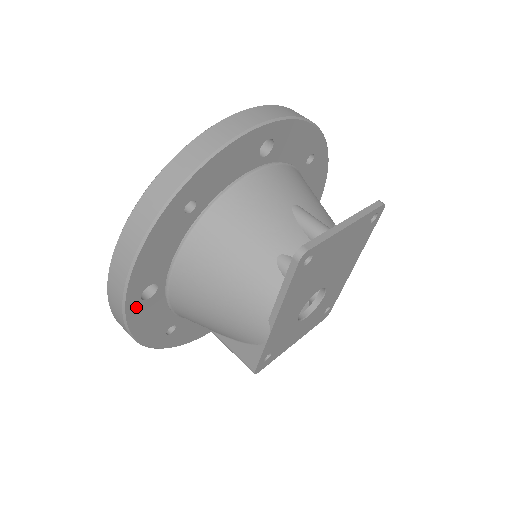
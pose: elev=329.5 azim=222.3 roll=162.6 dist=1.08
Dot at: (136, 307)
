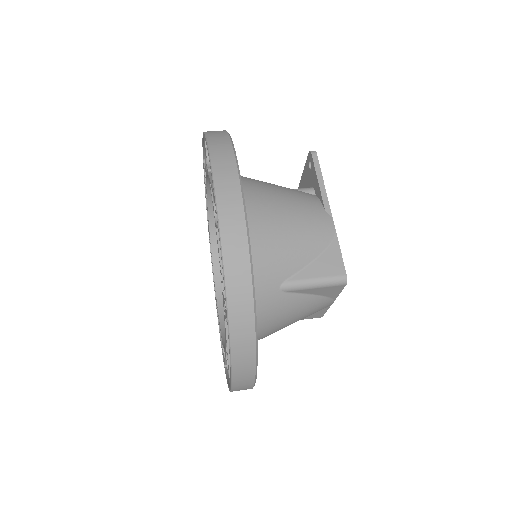
Dot at: occluded
